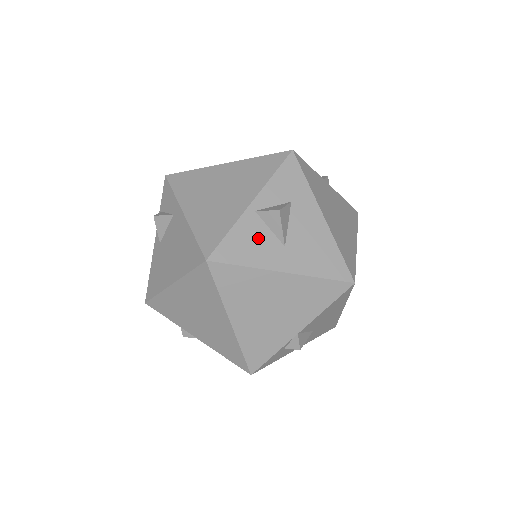
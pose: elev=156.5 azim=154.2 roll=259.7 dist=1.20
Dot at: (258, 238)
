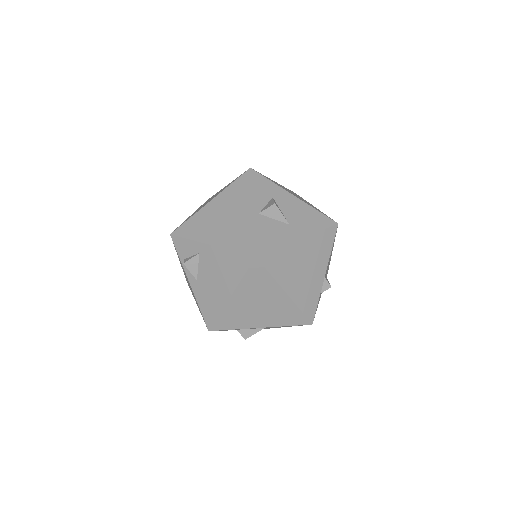
Dot at: (272, 228)
